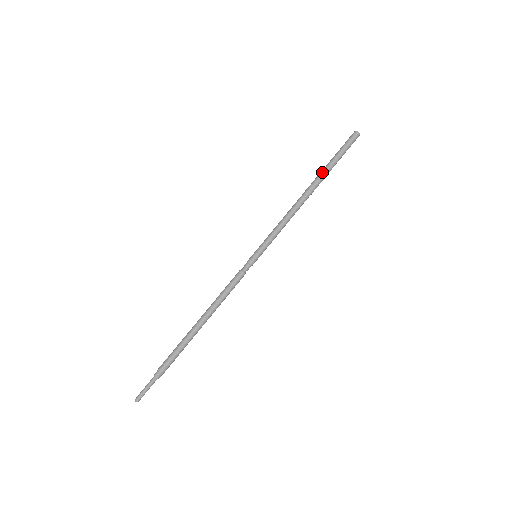
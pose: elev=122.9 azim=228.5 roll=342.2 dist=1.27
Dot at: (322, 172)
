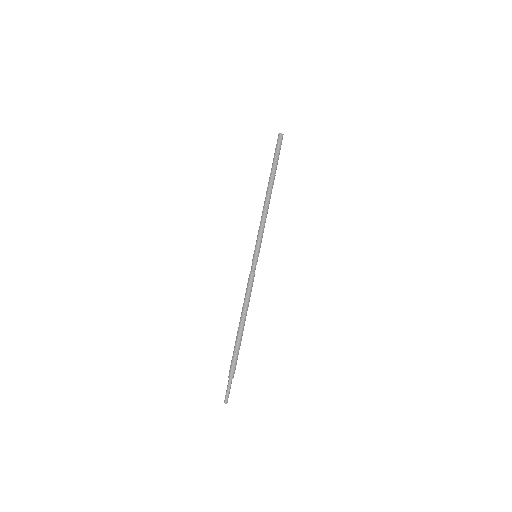
Dot at: (270, 174)
